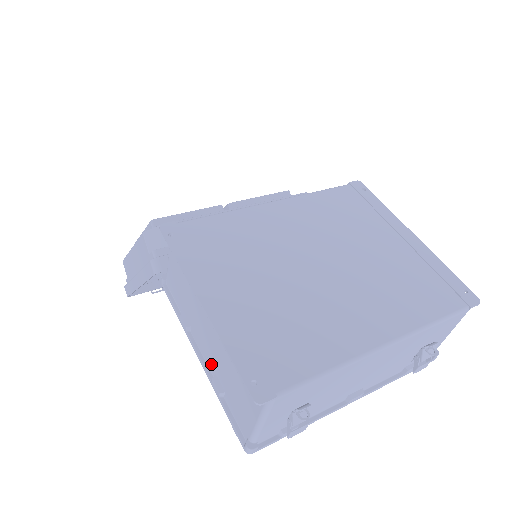
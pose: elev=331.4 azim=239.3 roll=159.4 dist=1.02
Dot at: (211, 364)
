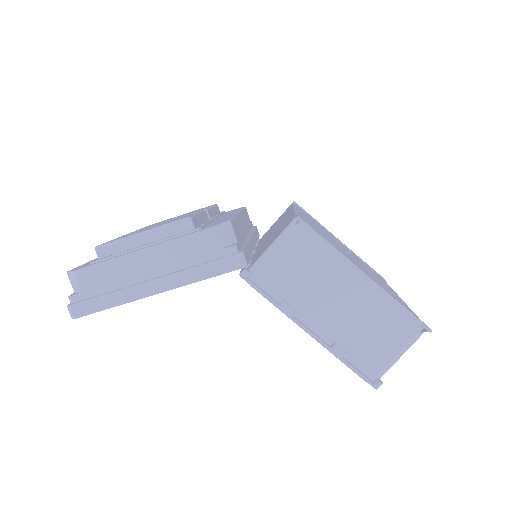
Dot at: (330, 334)
